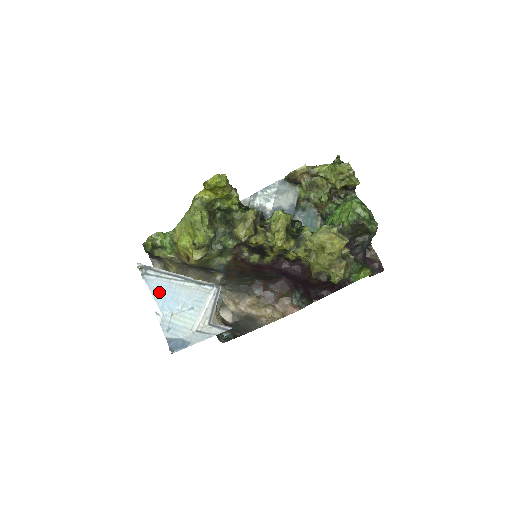
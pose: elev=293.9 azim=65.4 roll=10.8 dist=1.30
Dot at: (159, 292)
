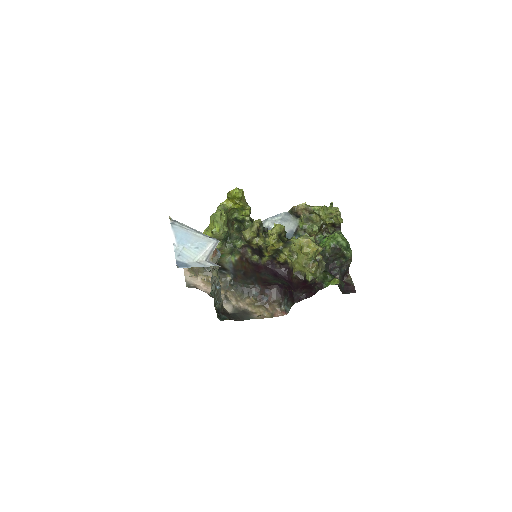
Dot at: (179, 234)
